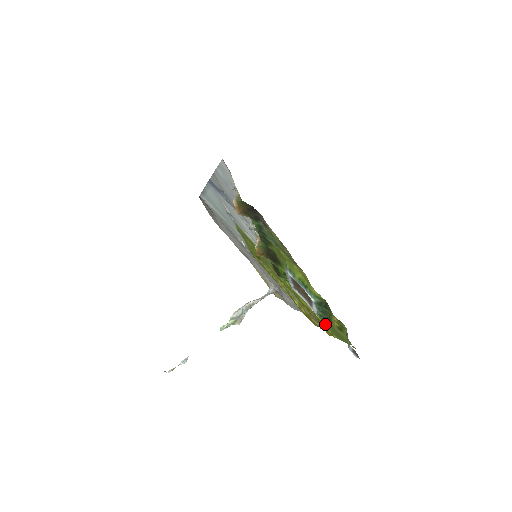
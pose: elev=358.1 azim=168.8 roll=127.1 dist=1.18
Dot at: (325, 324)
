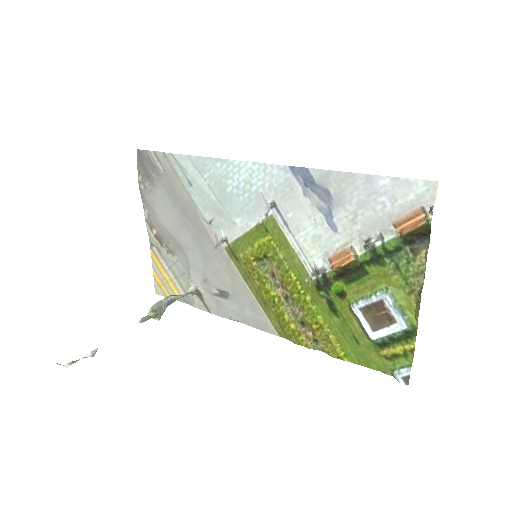
Dot at: (343, 346)
